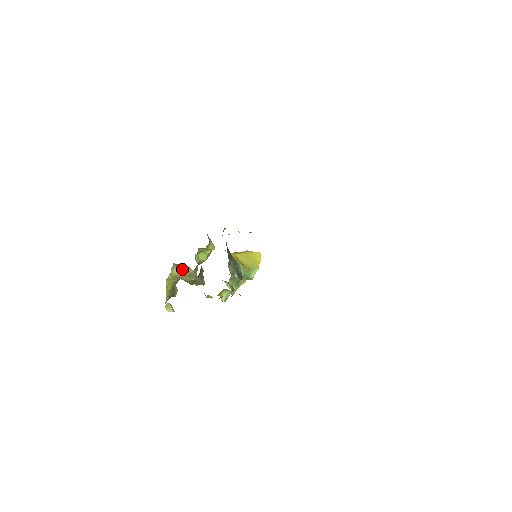
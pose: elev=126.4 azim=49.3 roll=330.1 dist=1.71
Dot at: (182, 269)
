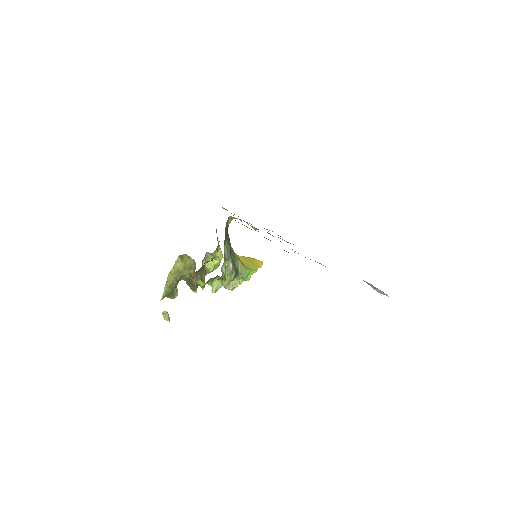
Dot at: (185, 261)
